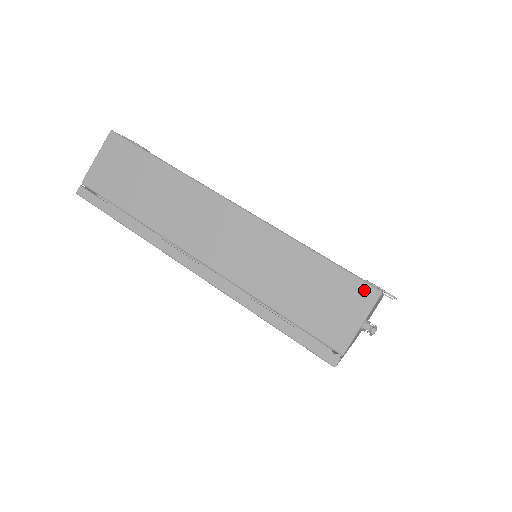
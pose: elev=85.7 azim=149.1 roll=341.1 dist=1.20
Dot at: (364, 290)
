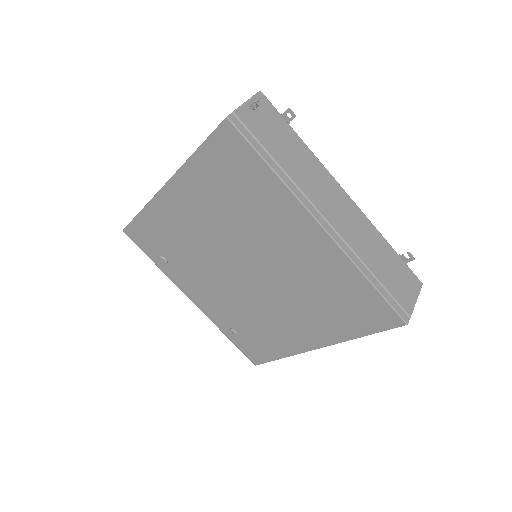
Dot at: occluded
